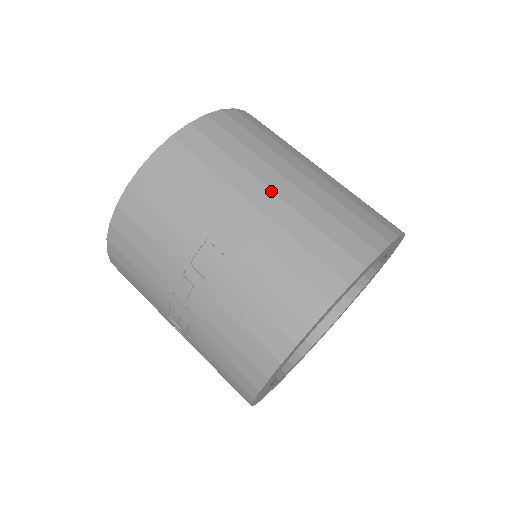
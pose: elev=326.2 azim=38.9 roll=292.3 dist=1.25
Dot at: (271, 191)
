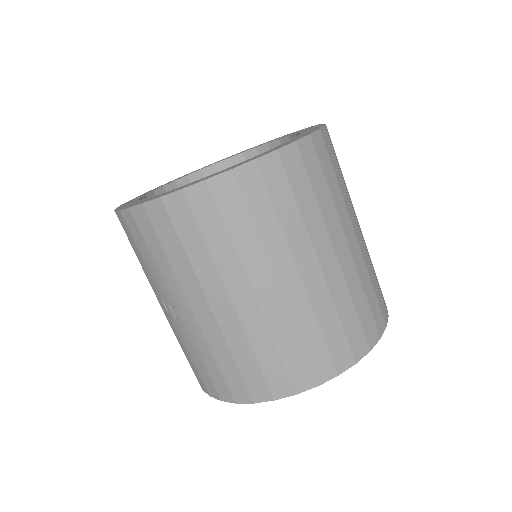
Dot at: (254, 296)
